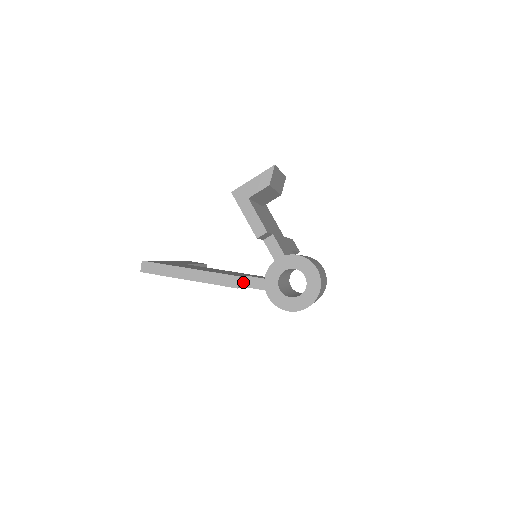
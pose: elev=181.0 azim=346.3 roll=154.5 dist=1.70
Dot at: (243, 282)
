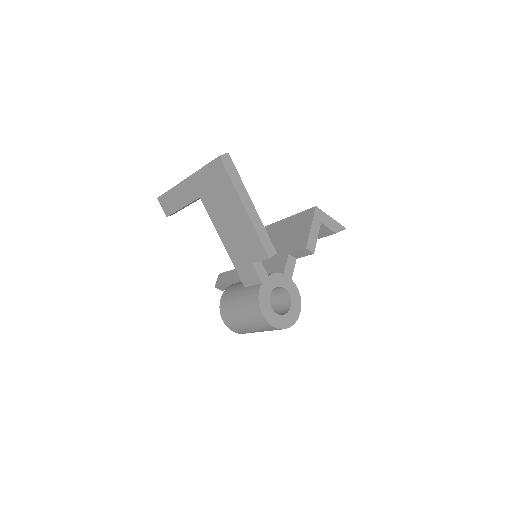
Dot at: occluded
